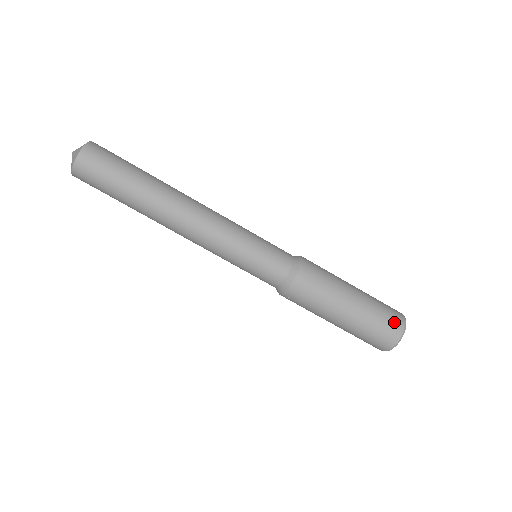
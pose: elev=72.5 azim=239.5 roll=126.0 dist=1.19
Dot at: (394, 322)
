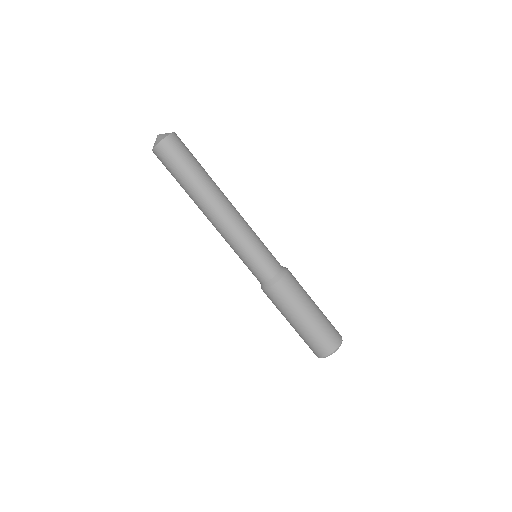
Dot at: (325, 347)
